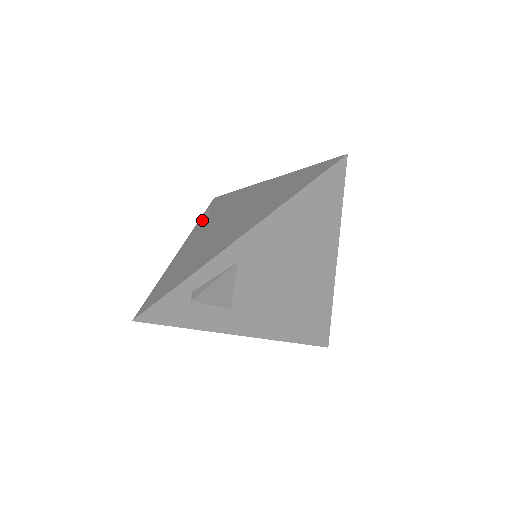
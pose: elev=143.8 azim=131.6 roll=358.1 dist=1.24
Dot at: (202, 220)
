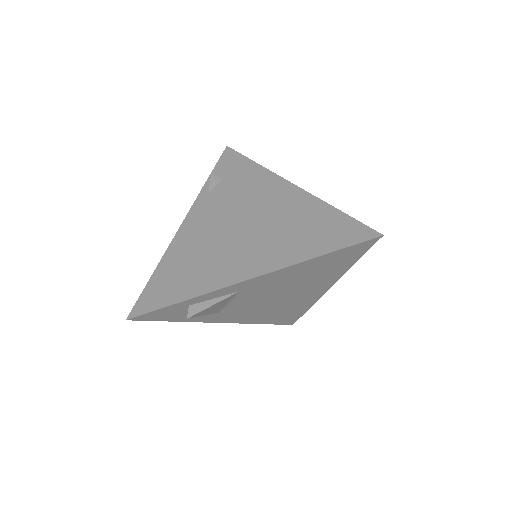
Dot at: (210, 187)
